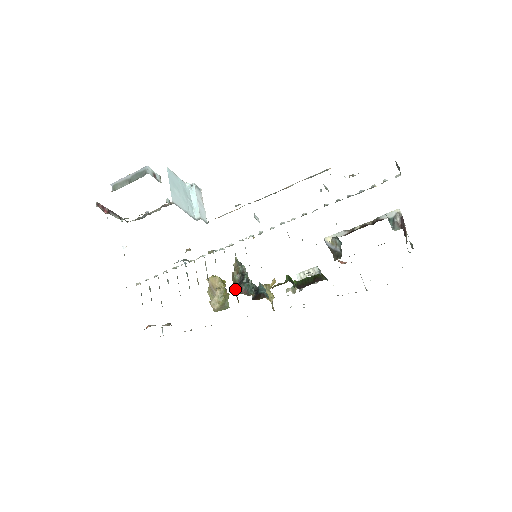
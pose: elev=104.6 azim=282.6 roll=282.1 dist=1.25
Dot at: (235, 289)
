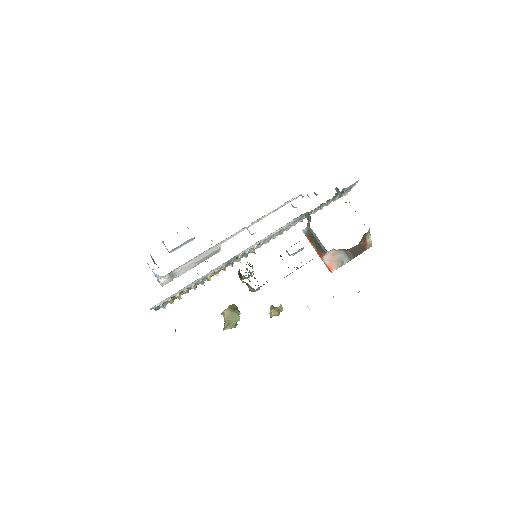
Dot at: (239, 270)
